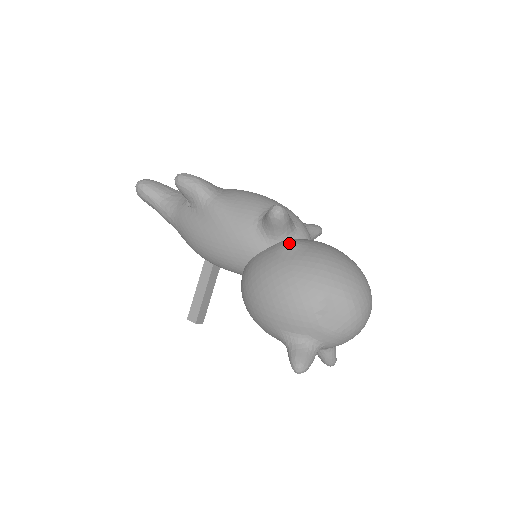
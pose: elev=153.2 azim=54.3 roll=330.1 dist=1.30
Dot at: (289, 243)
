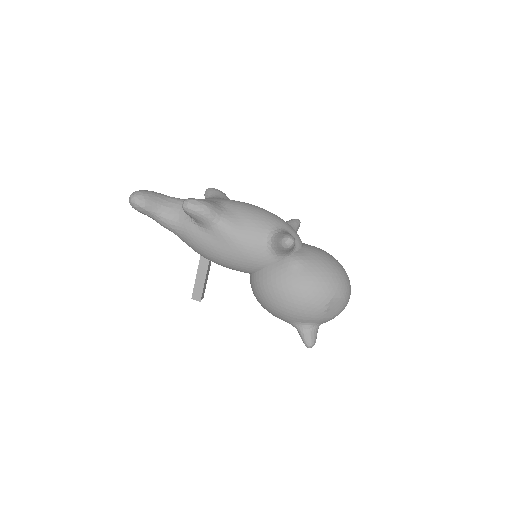
Dot at: (295, 260)
